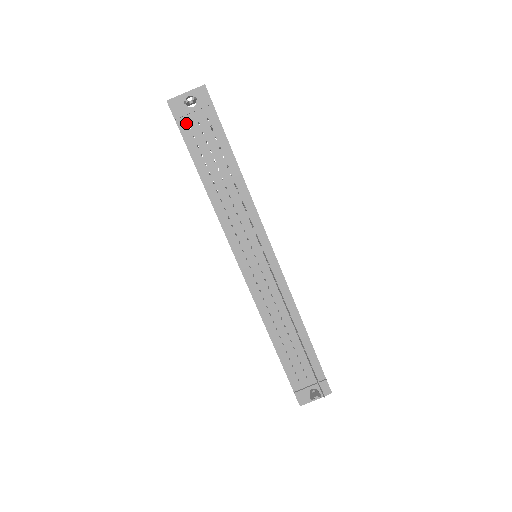
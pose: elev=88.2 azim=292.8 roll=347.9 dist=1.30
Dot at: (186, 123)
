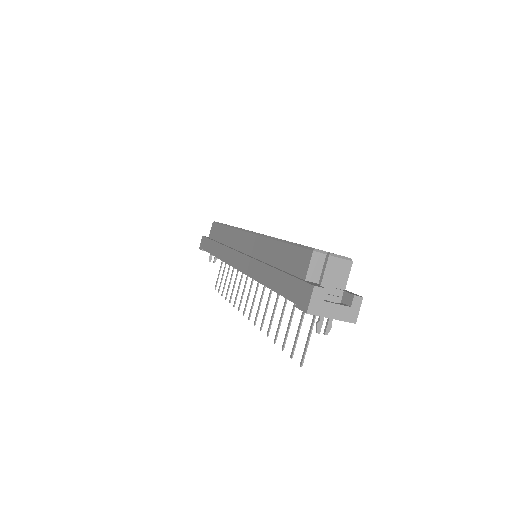
Dot at: occluded
